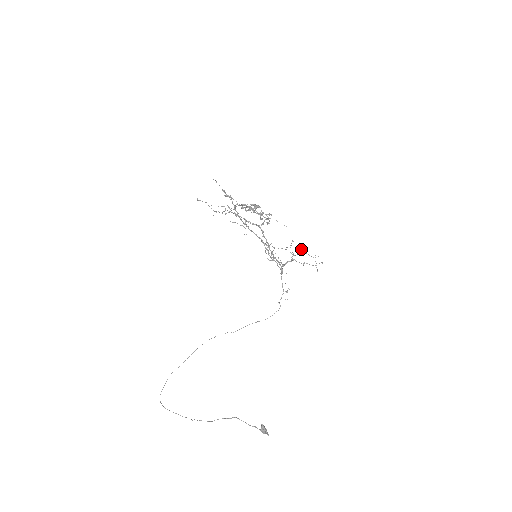
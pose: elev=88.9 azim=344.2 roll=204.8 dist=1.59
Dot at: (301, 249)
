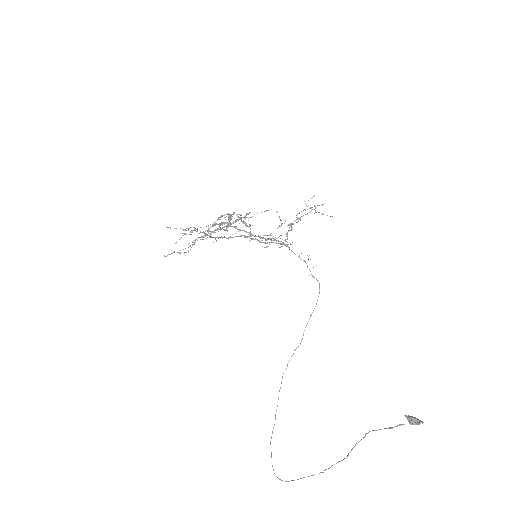
Dot at: occluded
